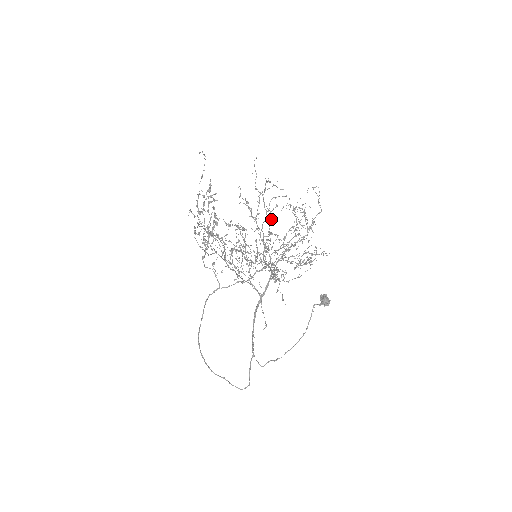
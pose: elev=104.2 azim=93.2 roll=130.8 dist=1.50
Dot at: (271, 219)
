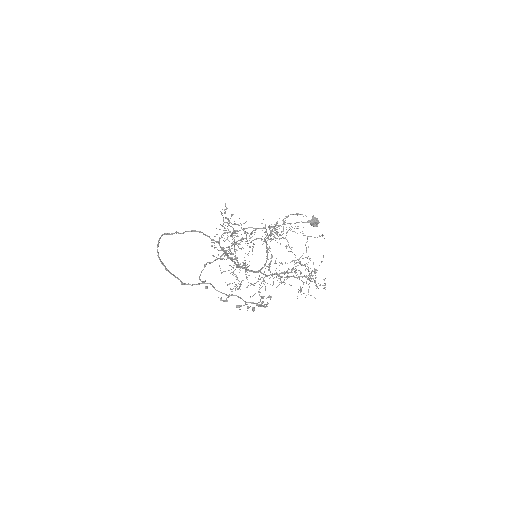
Dot at: (280, 235)
